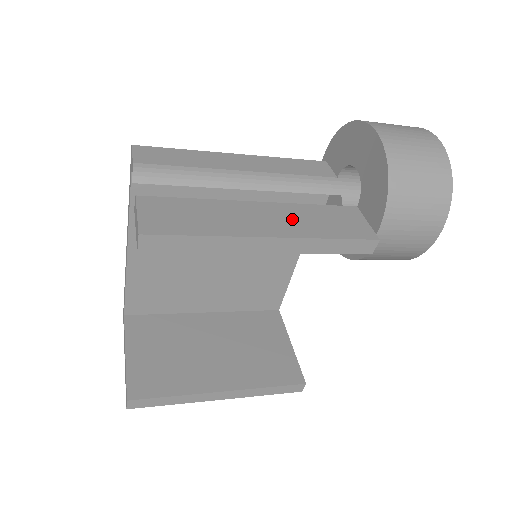
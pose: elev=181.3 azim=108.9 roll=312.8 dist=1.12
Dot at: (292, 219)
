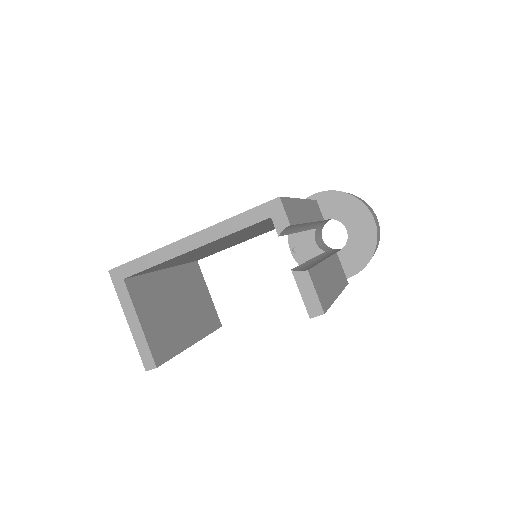
Dot at: (335, 274)
